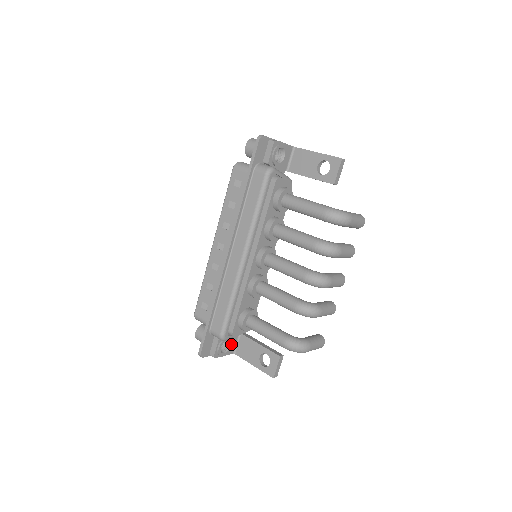
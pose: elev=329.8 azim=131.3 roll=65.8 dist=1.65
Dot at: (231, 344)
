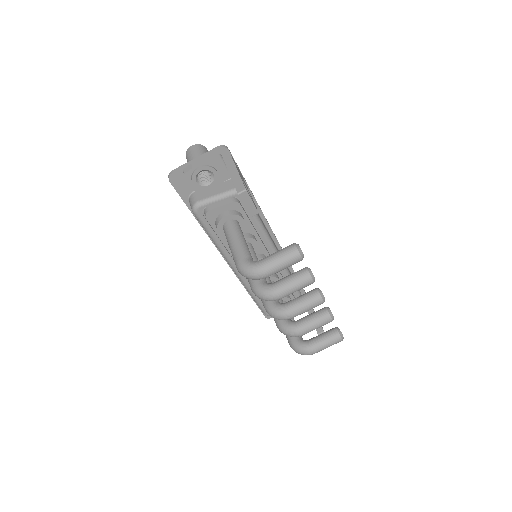
Dot at: occluded
